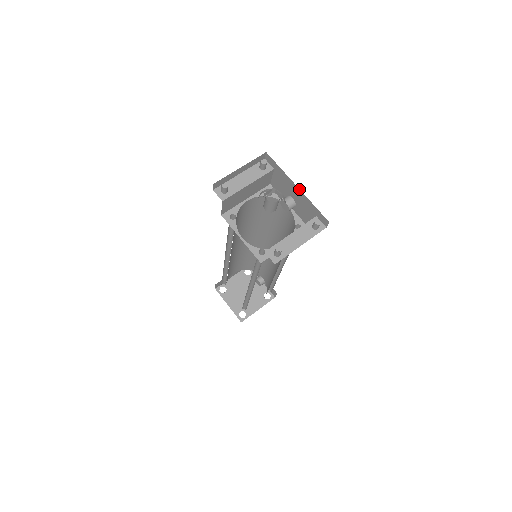
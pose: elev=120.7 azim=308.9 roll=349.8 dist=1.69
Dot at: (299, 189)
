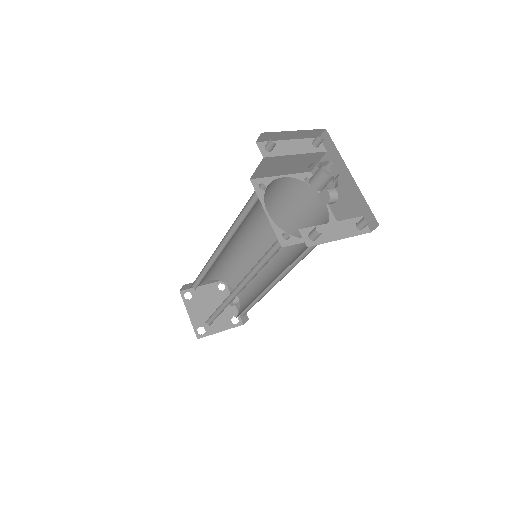
Dot at: (353, 179)
